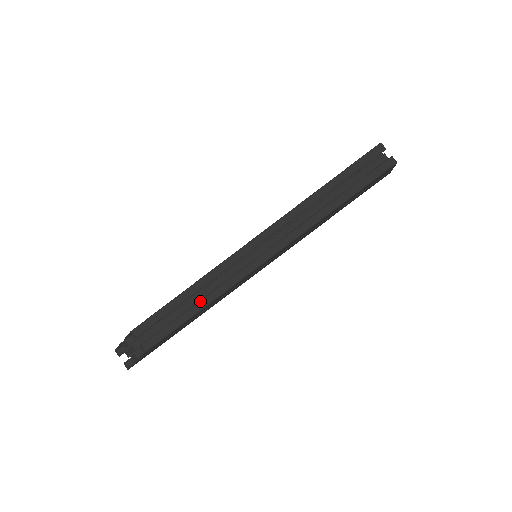
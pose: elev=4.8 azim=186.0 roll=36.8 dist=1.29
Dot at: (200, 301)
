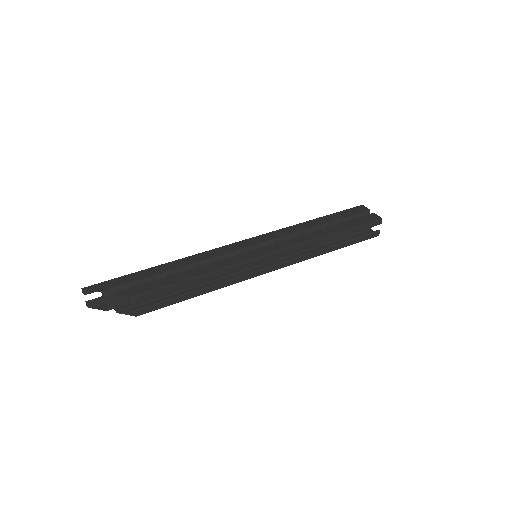
Dot at: (205, 288)
